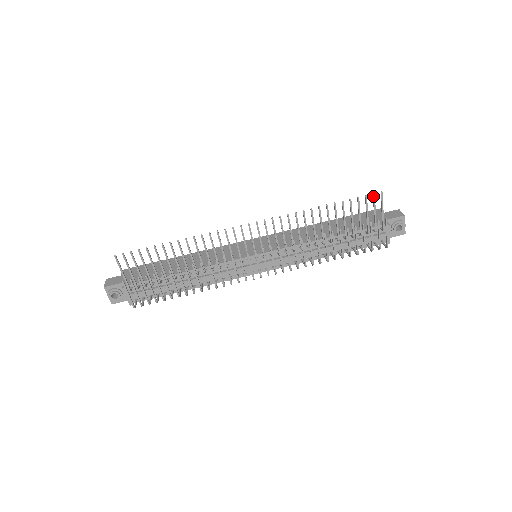
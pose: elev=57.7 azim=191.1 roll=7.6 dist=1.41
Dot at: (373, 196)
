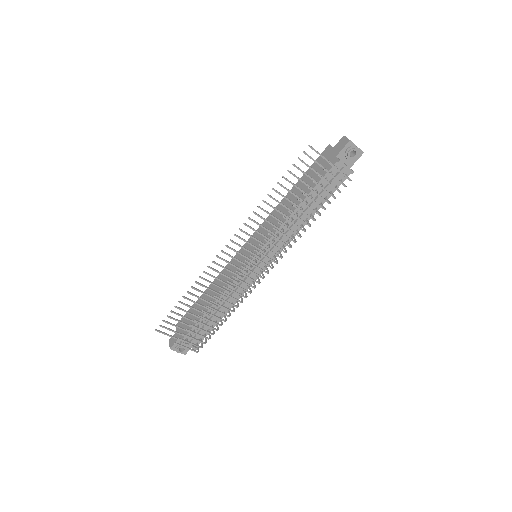
Dot at: occluded
